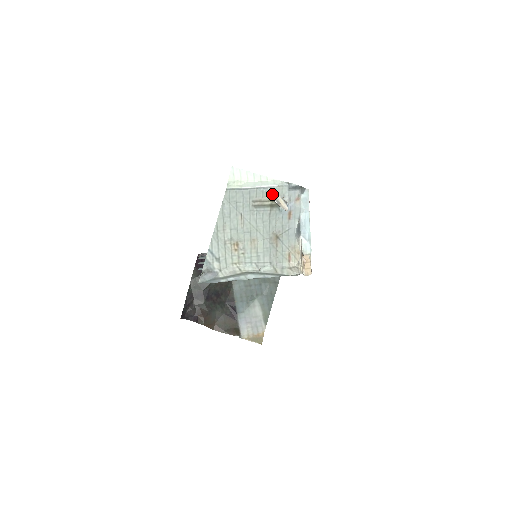
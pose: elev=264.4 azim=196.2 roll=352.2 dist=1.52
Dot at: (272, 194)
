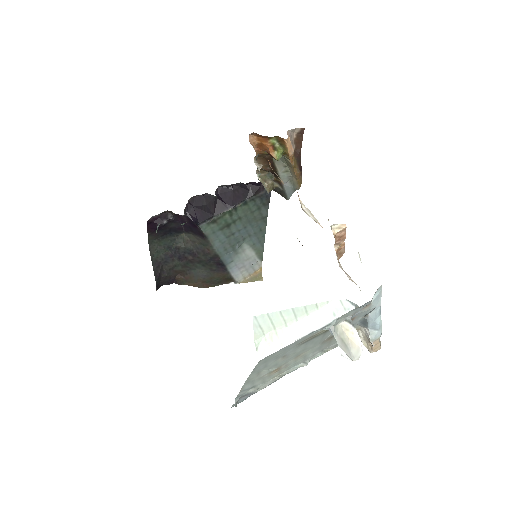
Dot at: (338, 342)
